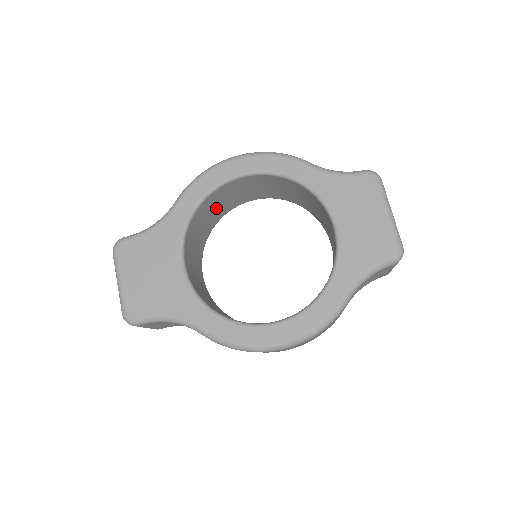
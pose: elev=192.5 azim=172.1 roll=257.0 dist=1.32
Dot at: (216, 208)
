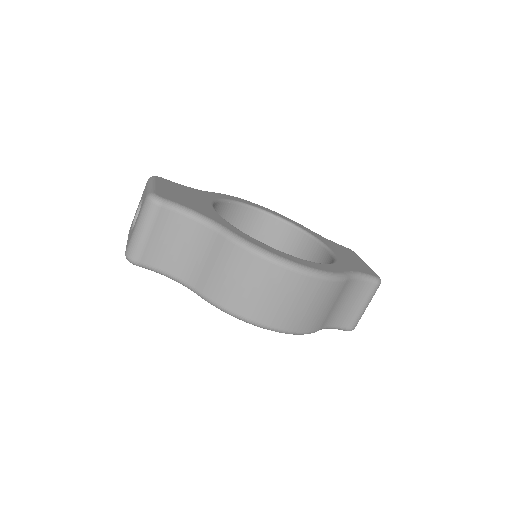
Dot at: occluded
